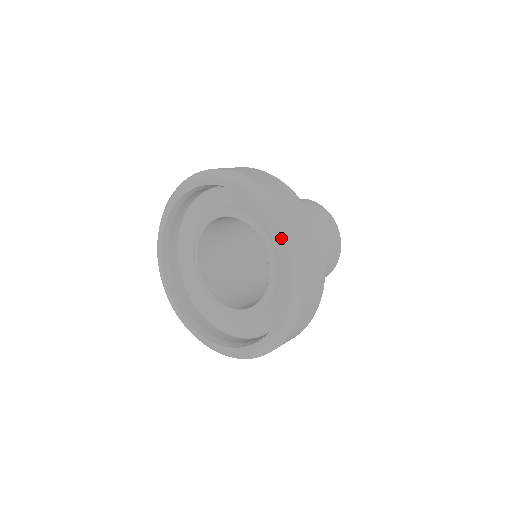
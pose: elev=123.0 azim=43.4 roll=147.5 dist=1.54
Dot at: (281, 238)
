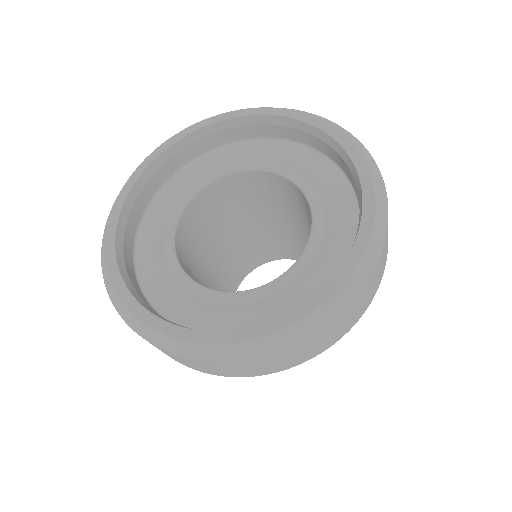
Dot at: (311, 118)
